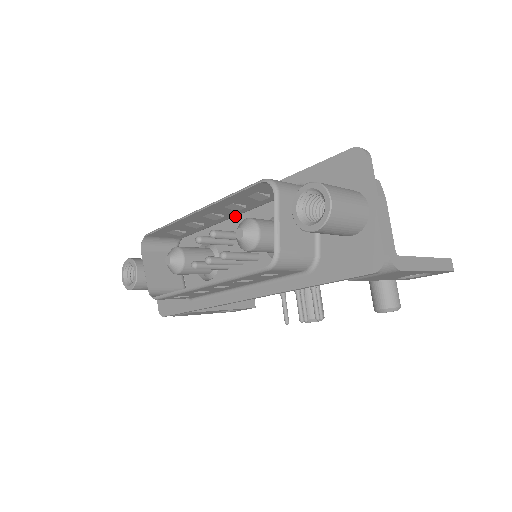
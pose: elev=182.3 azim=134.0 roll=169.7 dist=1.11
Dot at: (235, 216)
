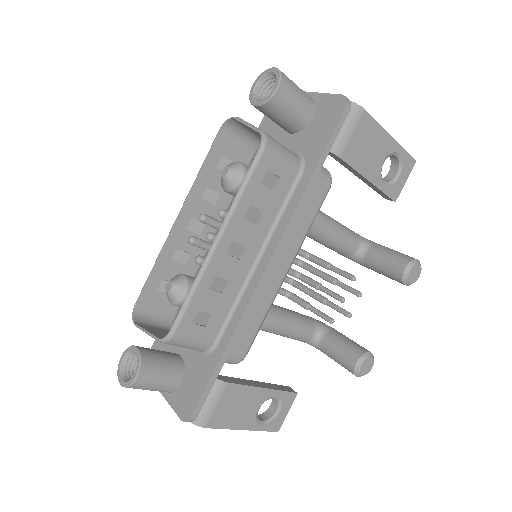
Dot at: occluded
